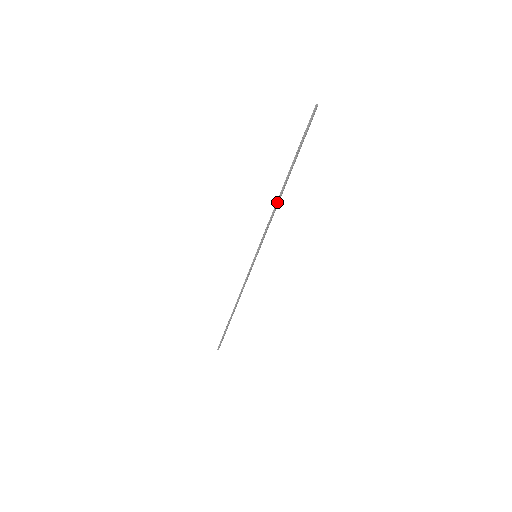
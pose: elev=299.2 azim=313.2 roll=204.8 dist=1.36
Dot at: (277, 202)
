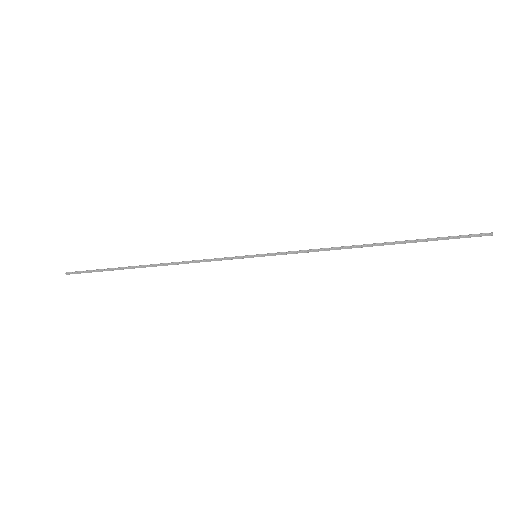
Dot at: (349, 246)
